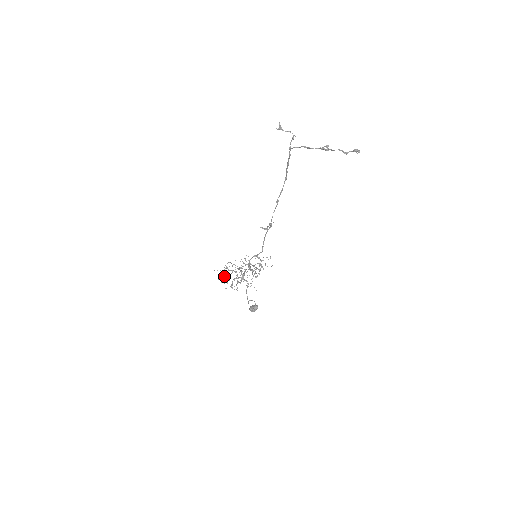
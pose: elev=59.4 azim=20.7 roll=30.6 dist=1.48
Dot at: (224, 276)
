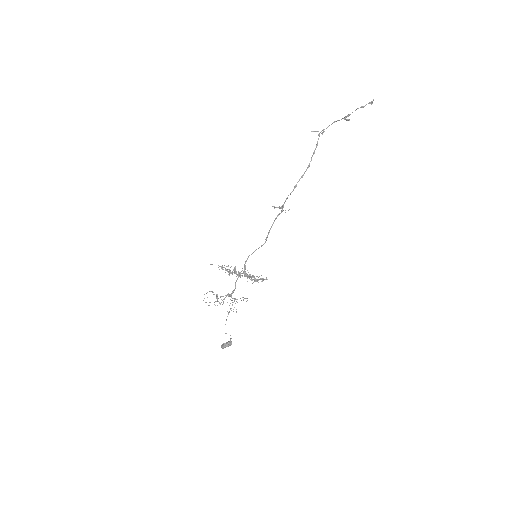
Dot at: occluded
